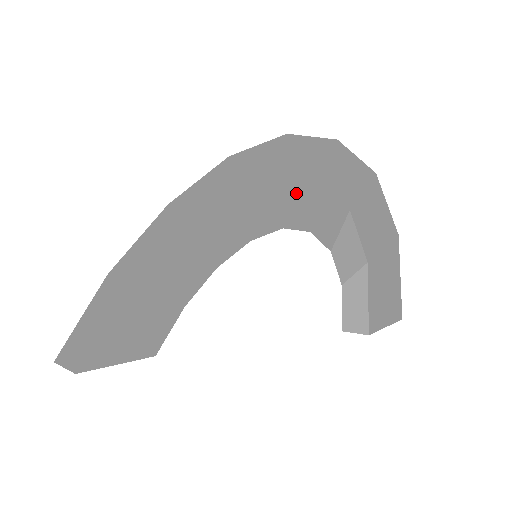
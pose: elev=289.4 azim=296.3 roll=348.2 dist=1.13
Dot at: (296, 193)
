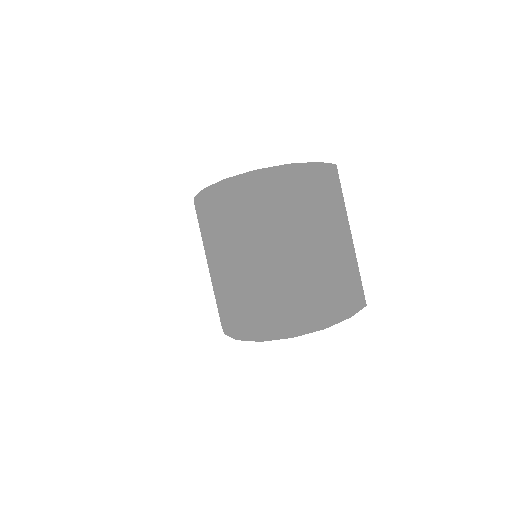
Dot at: occluded
